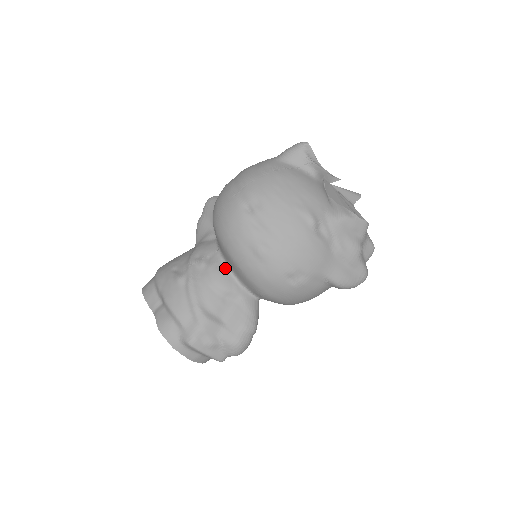
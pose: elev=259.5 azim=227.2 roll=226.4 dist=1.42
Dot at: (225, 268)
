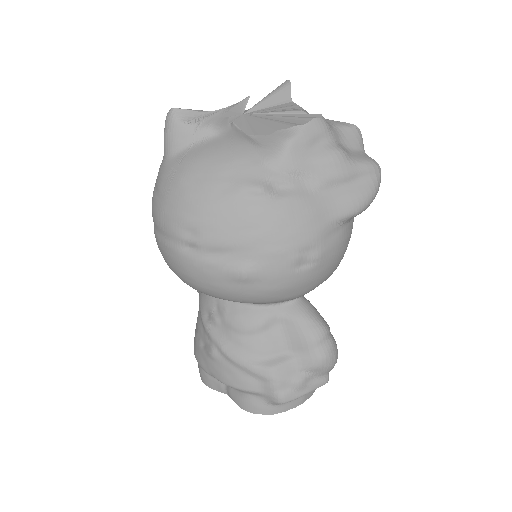
Dot at: (238, 305)
